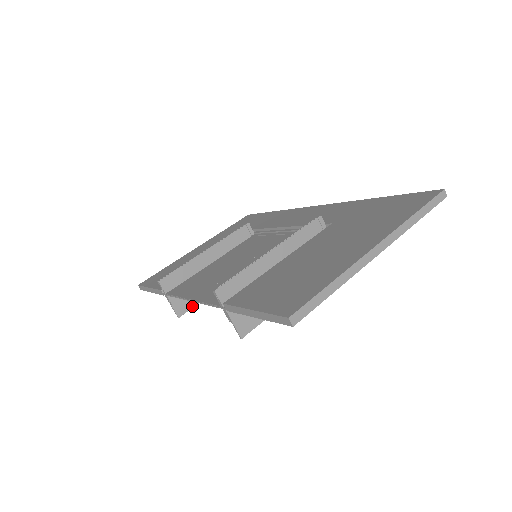
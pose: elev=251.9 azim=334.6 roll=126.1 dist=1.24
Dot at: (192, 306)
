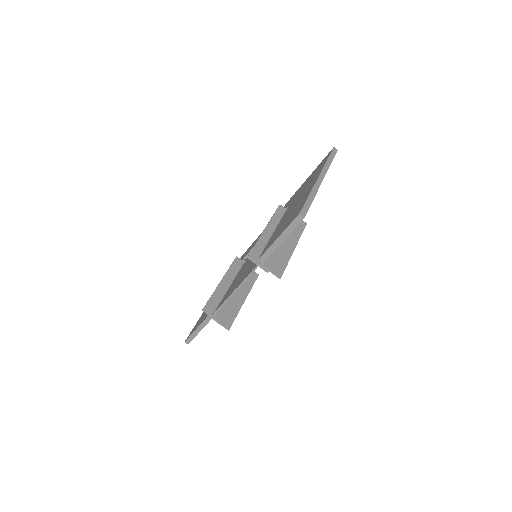
Dot at: (233, 320)
